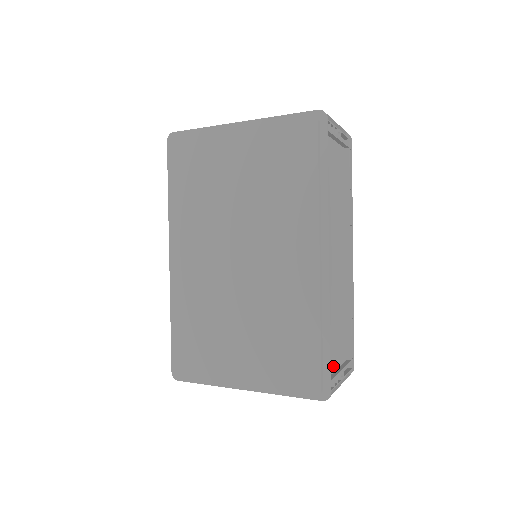
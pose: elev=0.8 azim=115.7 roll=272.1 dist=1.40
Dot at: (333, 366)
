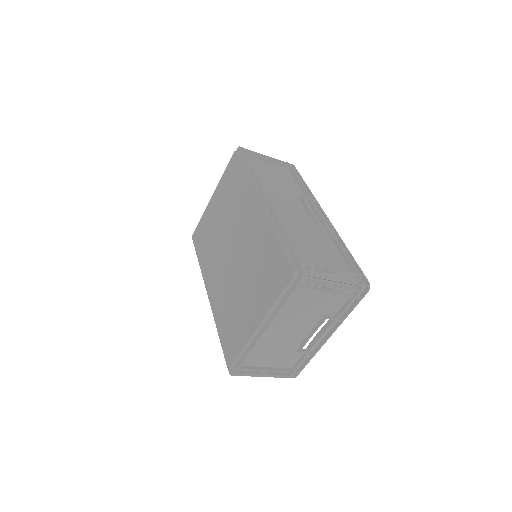
Dot at: occluded
